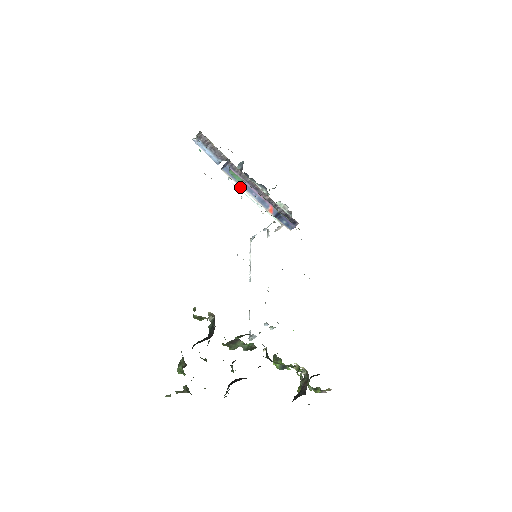
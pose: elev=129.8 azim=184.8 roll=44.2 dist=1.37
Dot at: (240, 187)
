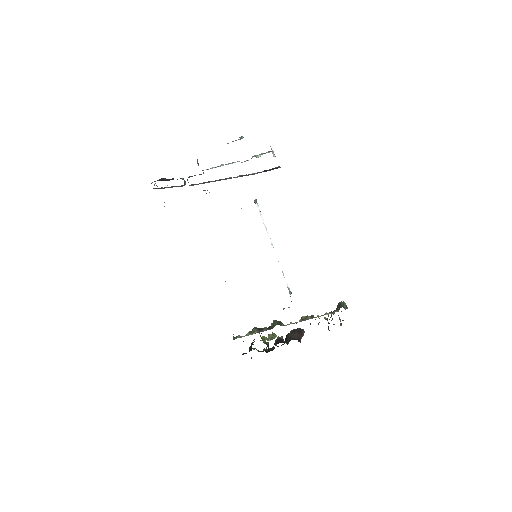
Dot at: occluded
